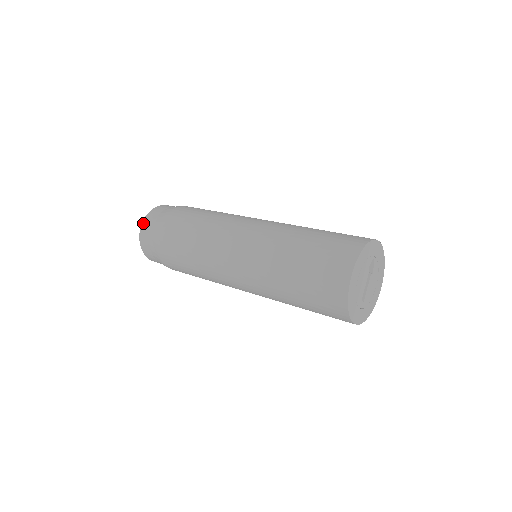
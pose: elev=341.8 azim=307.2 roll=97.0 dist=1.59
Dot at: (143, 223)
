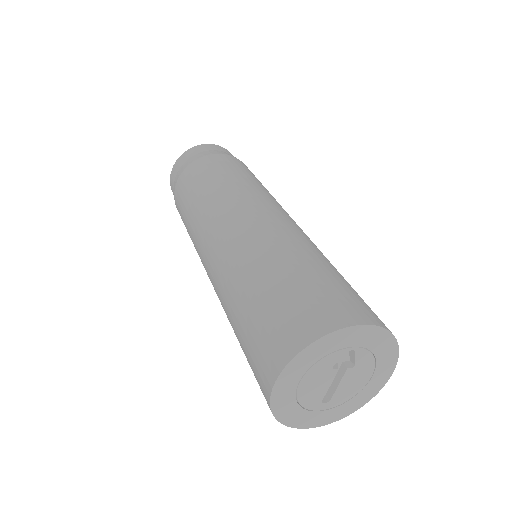
Dot at: (172, 169)
